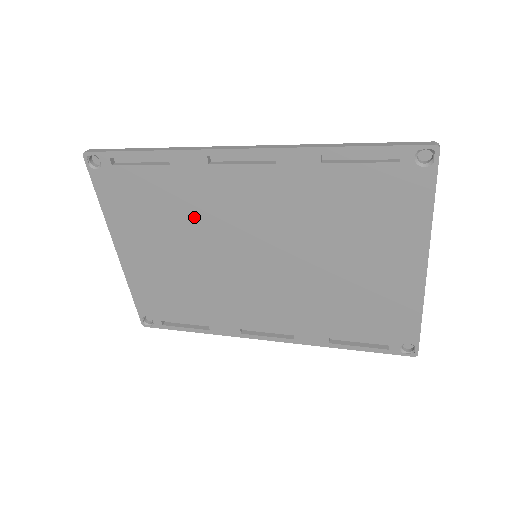
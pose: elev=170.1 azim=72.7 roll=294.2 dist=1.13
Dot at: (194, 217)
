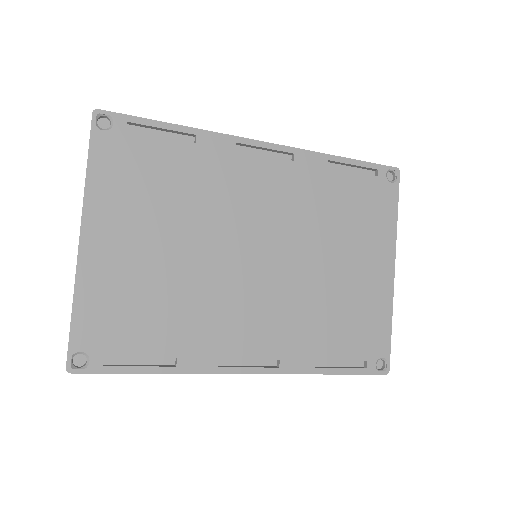
Dot at: (204, 202)
